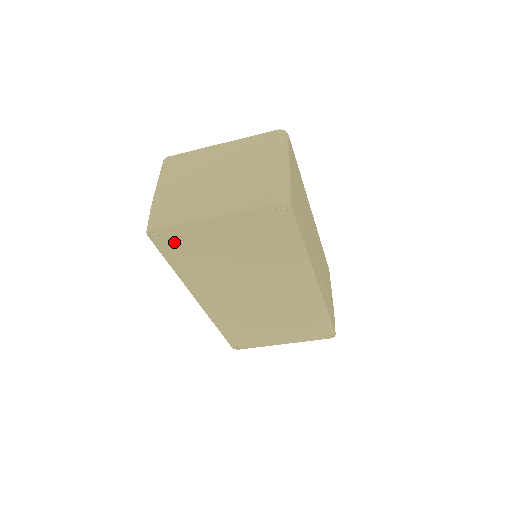
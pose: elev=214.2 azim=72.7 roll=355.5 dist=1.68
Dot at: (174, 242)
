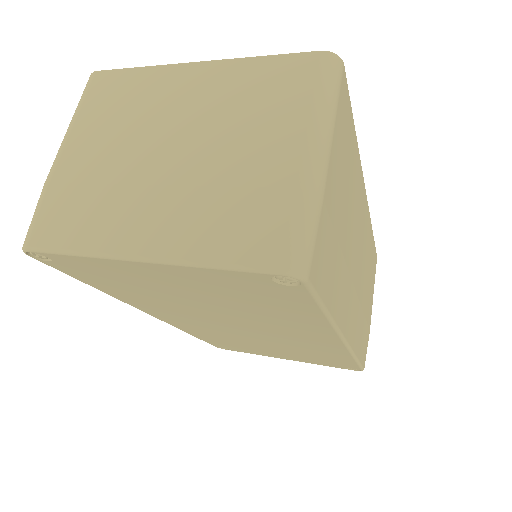
Dot at: (81, 269)
